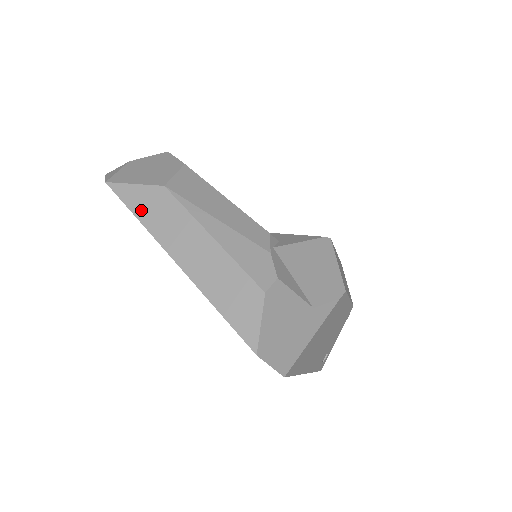
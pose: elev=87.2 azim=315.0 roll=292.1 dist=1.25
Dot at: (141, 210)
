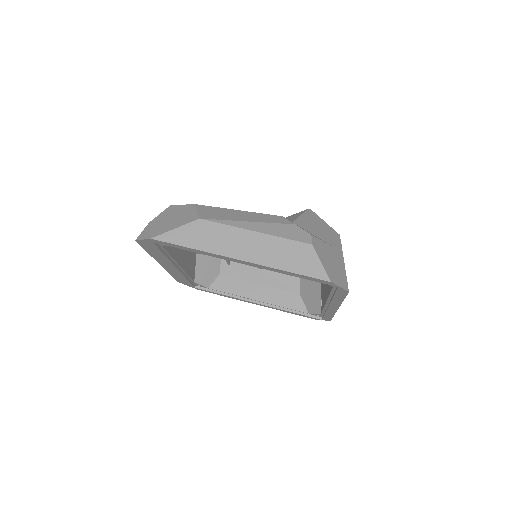
Dot at: (192, 242)
